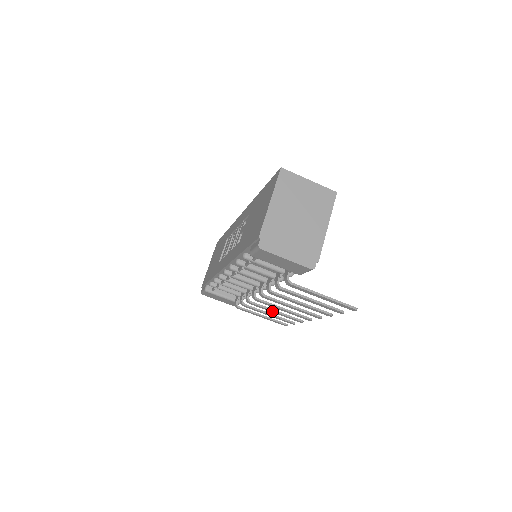
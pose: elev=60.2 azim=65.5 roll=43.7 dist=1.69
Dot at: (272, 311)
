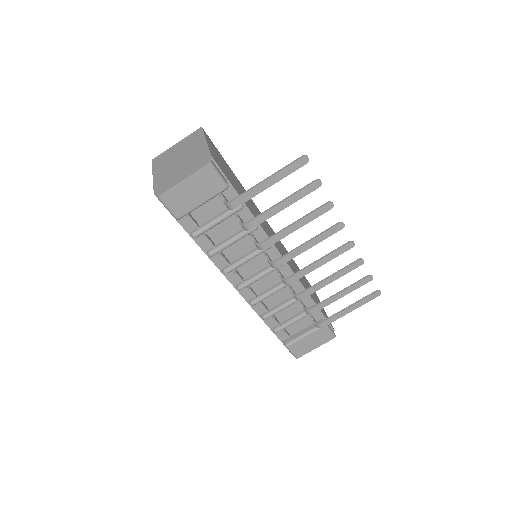
Dot at: (325, 282)
